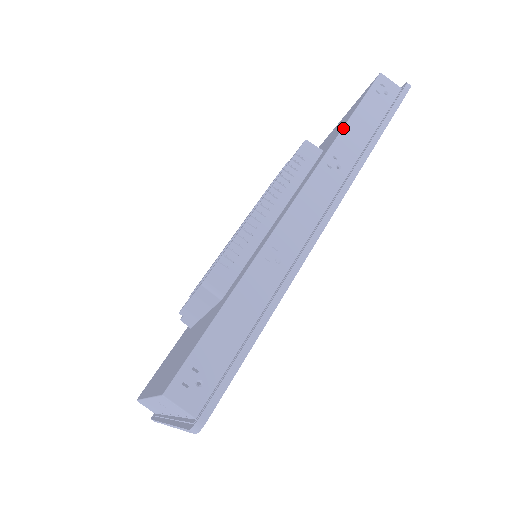
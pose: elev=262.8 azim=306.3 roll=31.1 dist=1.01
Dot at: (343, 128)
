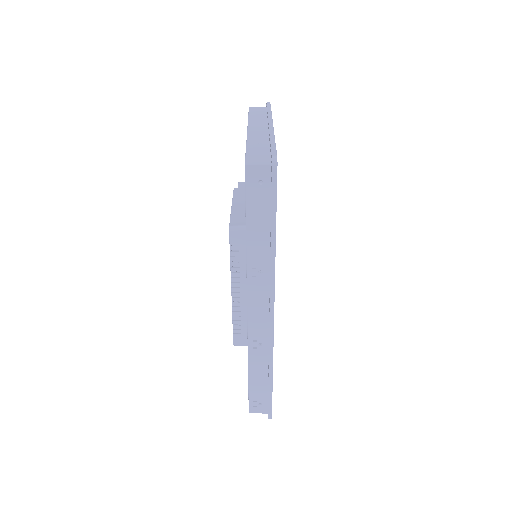
Dot at: (246, 242)
